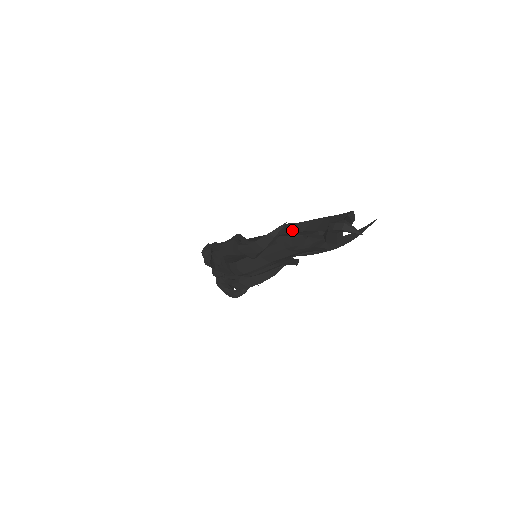
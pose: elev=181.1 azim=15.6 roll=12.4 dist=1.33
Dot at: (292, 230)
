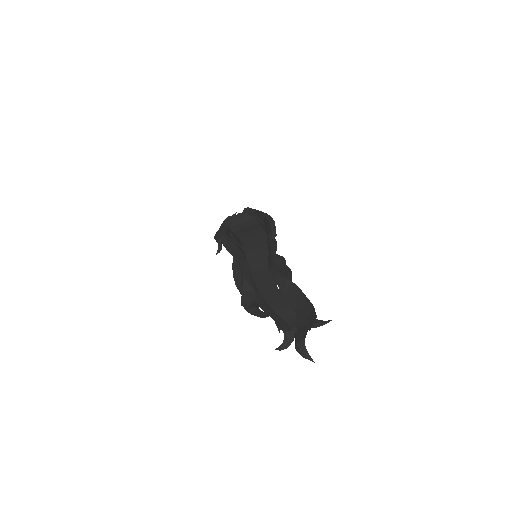
Dot at: (279, 282)
